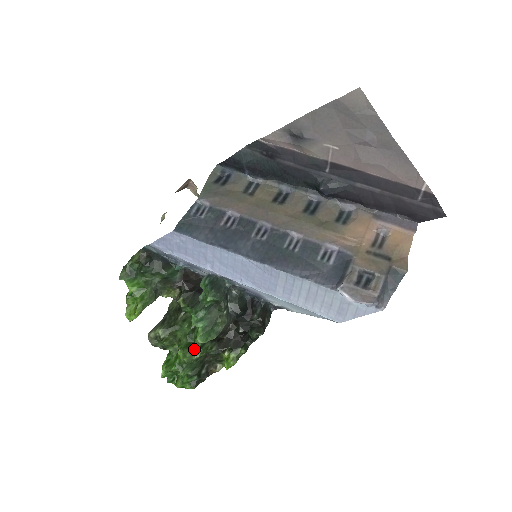
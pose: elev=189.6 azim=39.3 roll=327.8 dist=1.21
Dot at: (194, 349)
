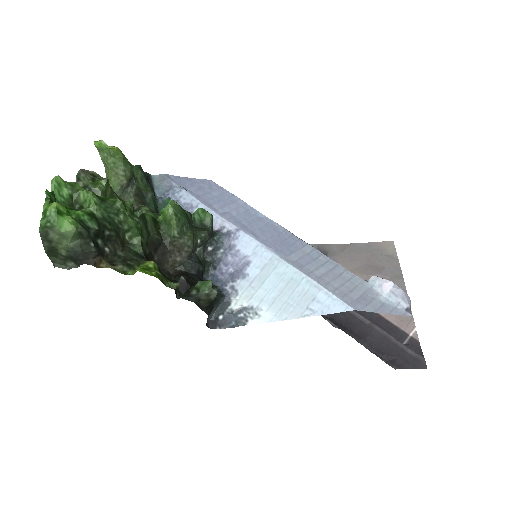
Dot at: (134, 215)
